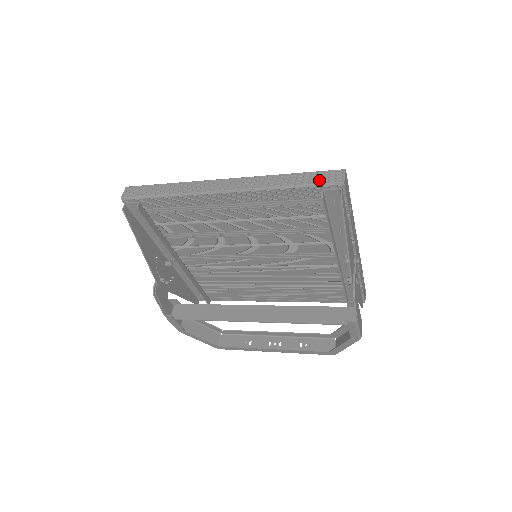
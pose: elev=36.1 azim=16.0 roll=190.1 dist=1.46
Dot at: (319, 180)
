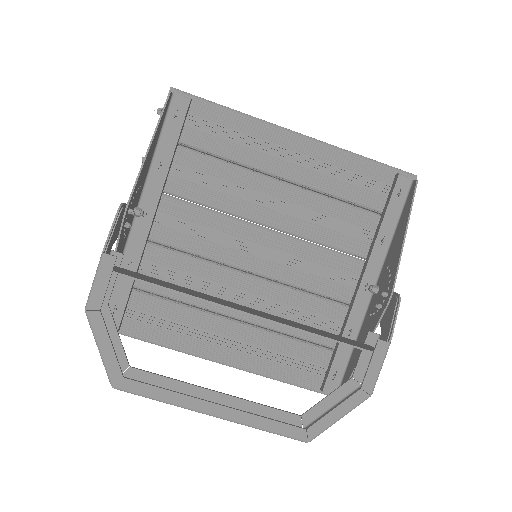
Dot at: (393, 167)
